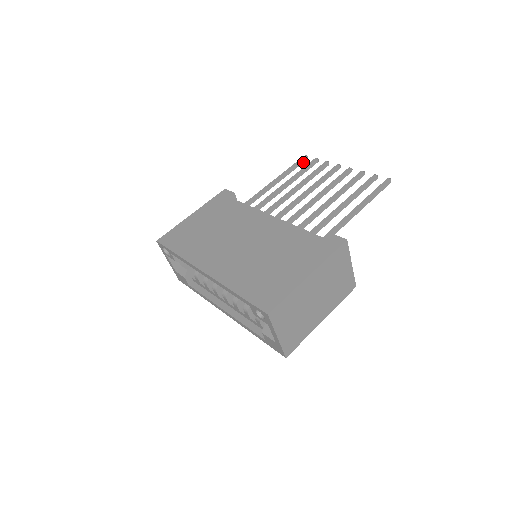
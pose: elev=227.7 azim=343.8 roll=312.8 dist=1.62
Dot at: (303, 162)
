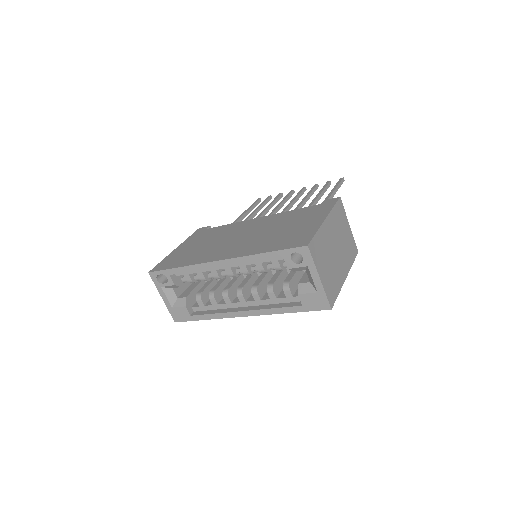
Dot at: (258, 203)
